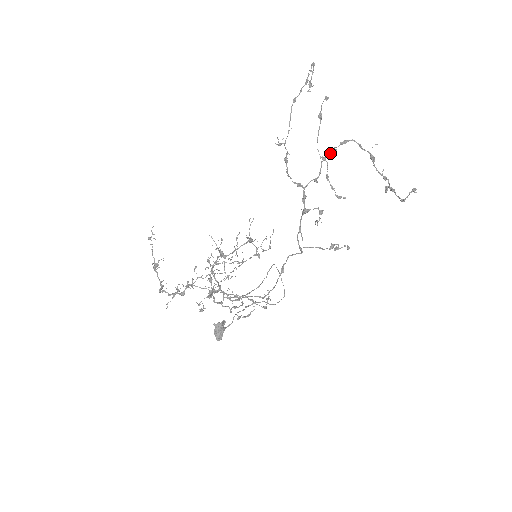
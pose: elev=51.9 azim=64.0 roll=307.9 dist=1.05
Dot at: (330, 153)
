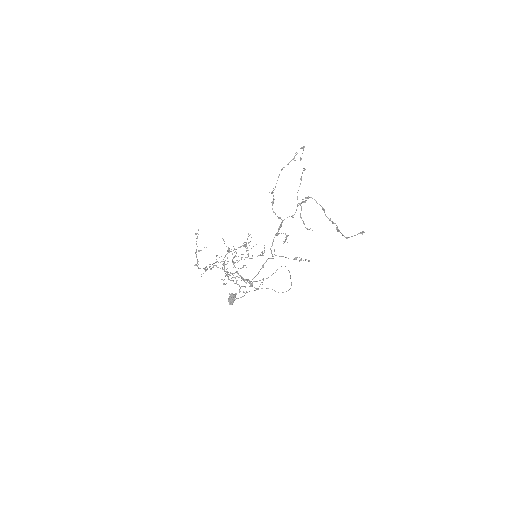
Dot at: (302, 202)
